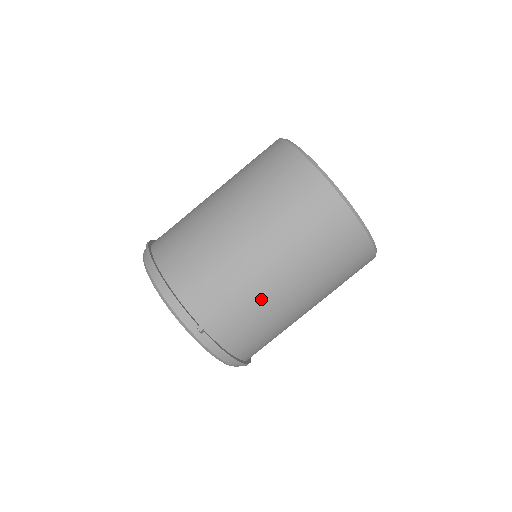
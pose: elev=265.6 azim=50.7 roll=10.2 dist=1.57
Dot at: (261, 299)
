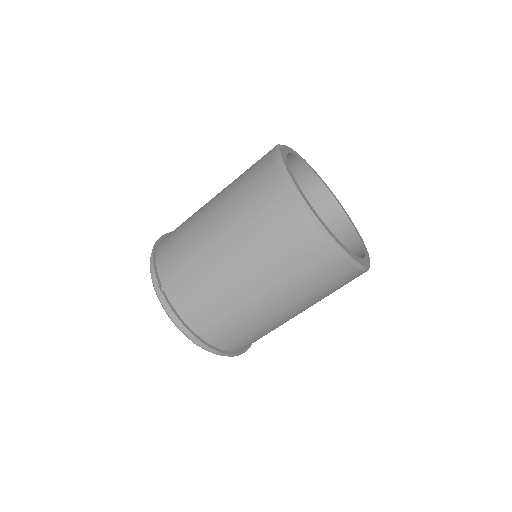
Dot at: (210, 271)
